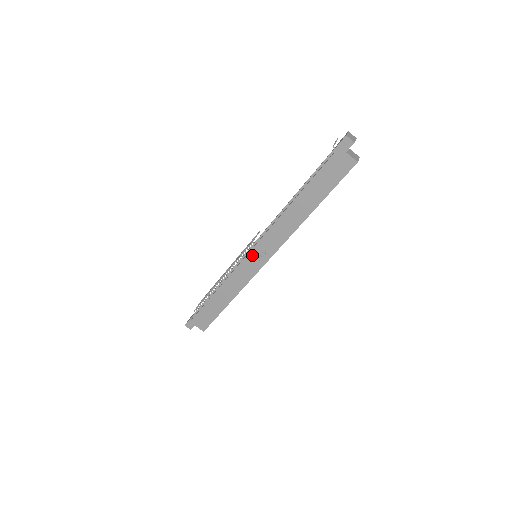
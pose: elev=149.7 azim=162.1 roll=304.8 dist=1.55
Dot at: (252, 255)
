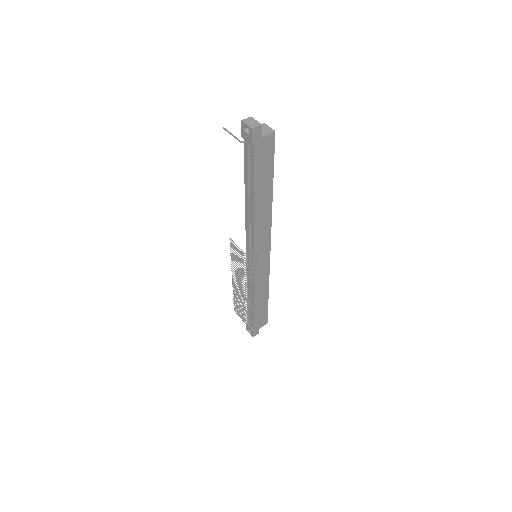
Dot at: (257, 261)
